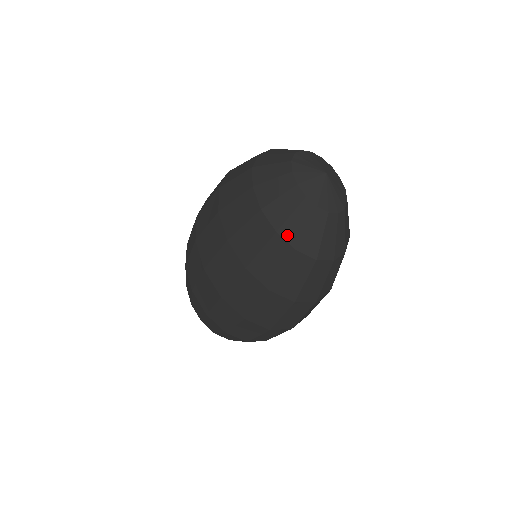
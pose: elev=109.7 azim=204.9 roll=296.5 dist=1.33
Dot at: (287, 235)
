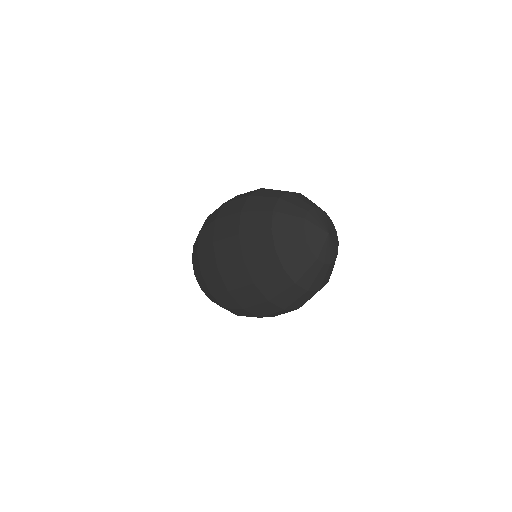
Dot at: (291, 273)
